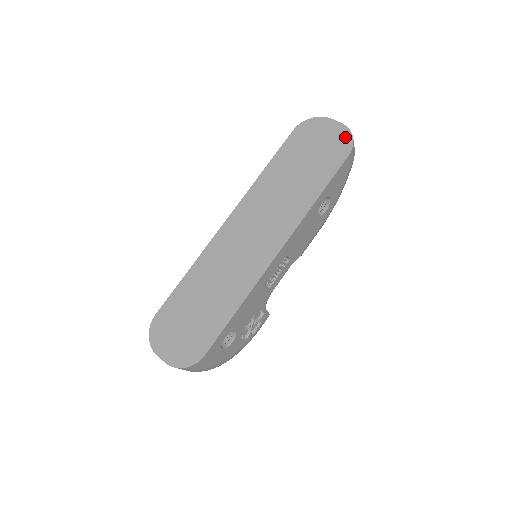
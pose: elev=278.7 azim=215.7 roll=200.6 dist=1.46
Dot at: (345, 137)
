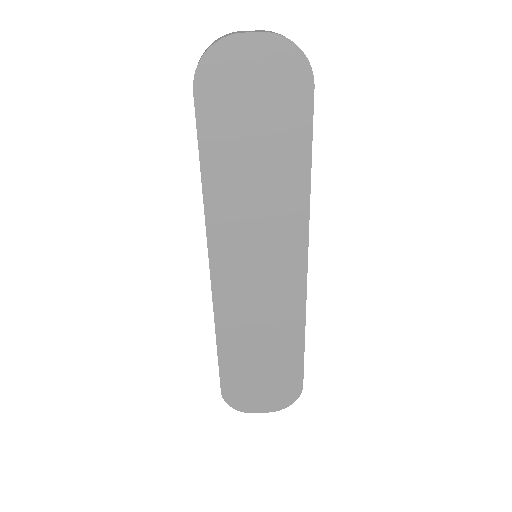
Dot at: (289, 57)
